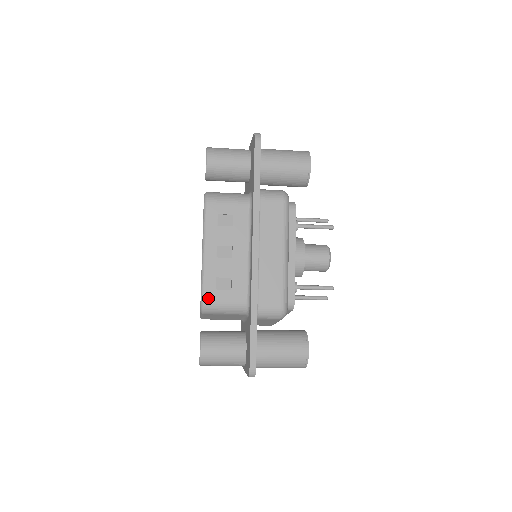
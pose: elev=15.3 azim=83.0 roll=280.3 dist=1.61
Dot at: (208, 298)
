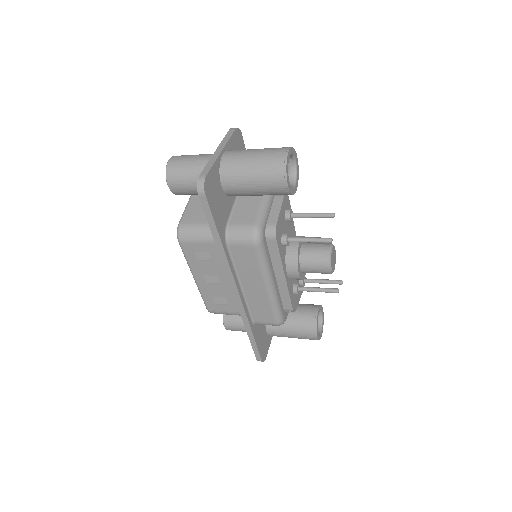
Dot at: (211, 309)
